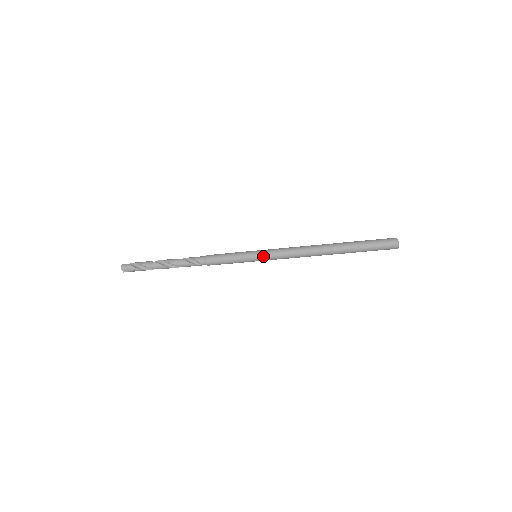
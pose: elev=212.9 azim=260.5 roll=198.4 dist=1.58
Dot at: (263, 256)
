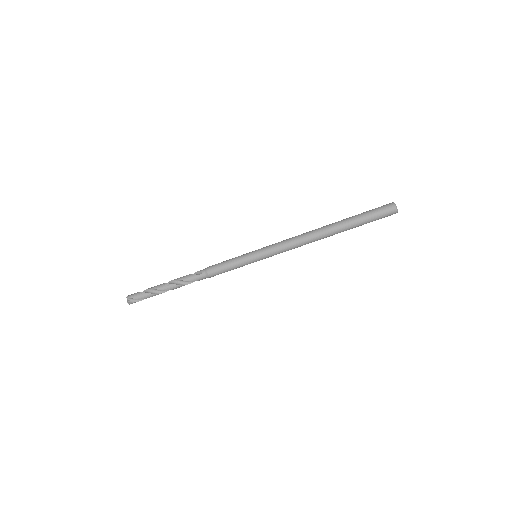
Dot at: (261, 249)
